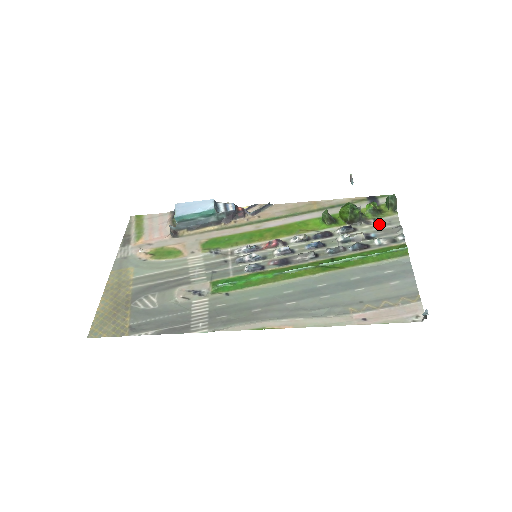
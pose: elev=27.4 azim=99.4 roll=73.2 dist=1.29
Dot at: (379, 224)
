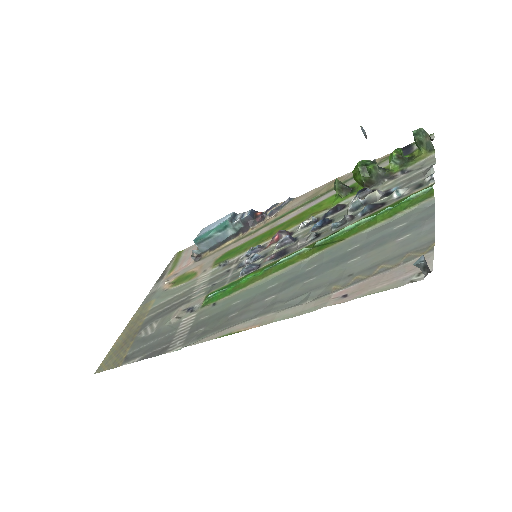
Dot at: (406, 174)
